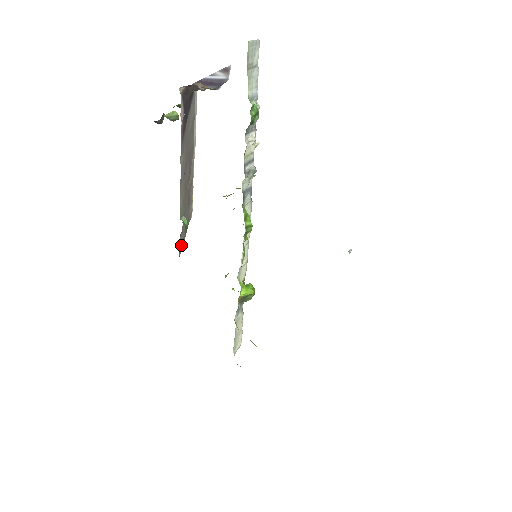
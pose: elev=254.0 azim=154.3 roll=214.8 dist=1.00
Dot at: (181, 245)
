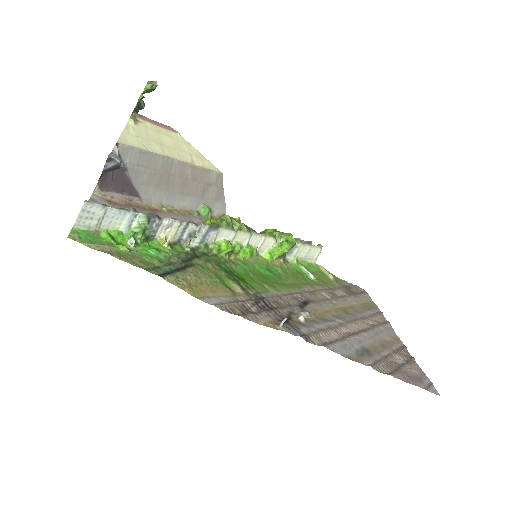
Dot at: (221, 210)
